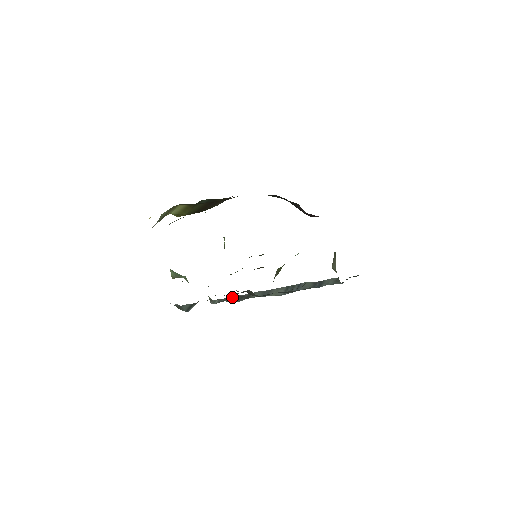
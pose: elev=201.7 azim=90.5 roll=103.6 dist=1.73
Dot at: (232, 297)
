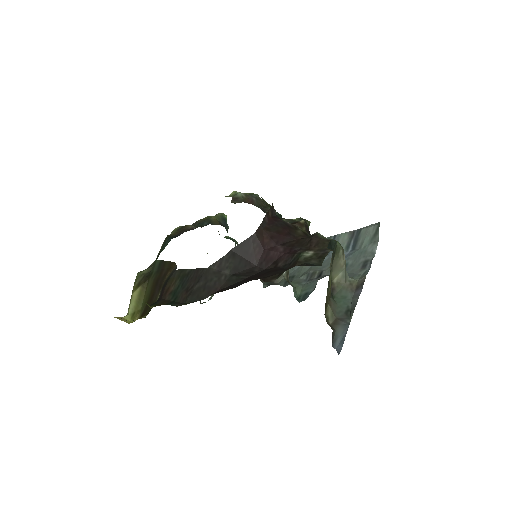
Dot at: occluded
